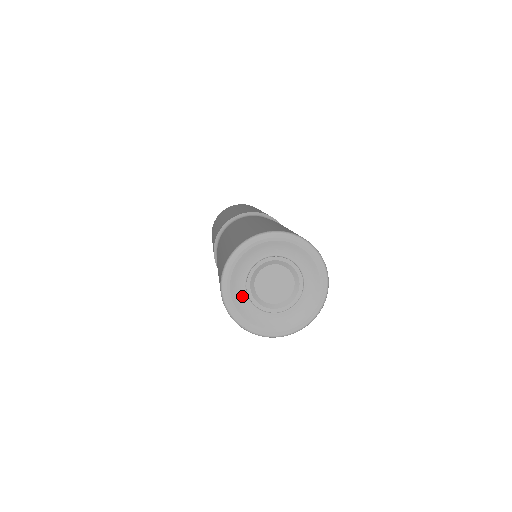
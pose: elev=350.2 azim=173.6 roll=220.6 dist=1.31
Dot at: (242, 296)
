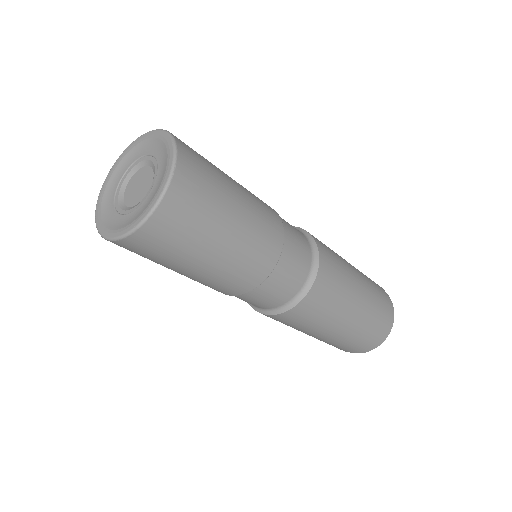
Dot at: (114, 187)
